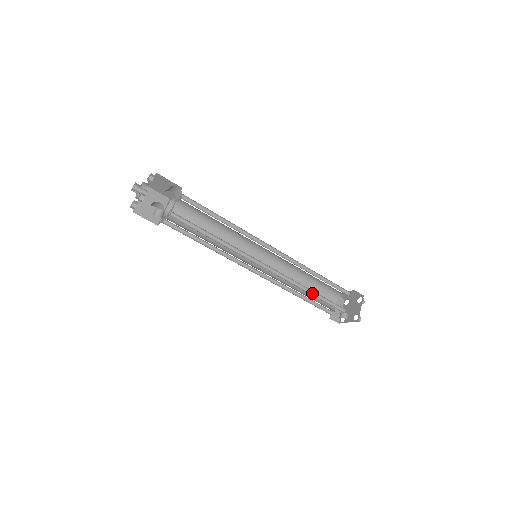
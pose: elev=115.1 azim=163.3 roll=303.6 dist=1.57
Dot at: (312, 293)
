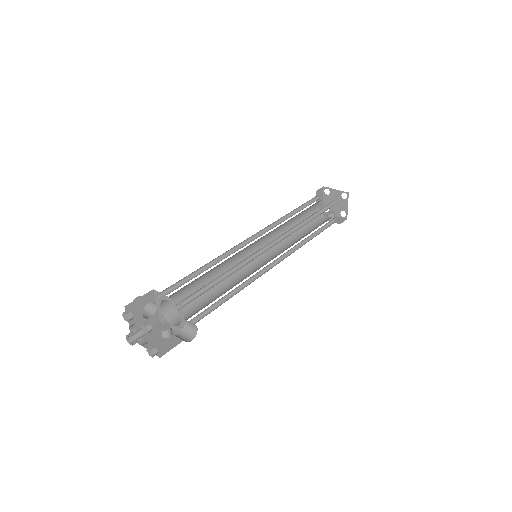
Dot at: (309, 236)
